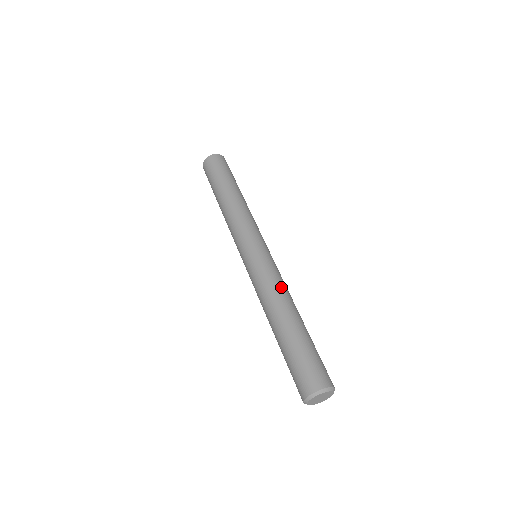
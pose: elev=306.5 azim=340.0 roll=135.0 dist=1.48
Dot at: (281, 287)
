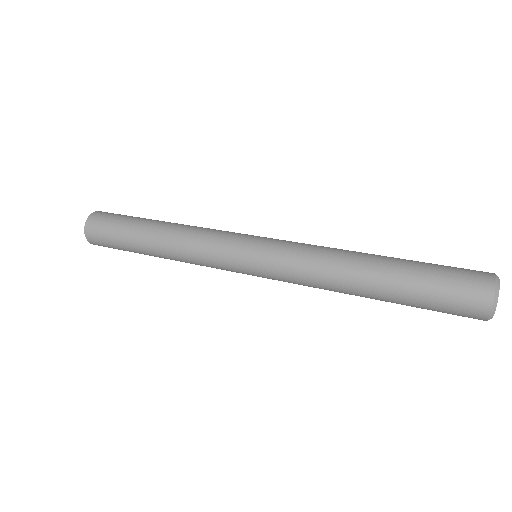
Dot at: (328, 247)
